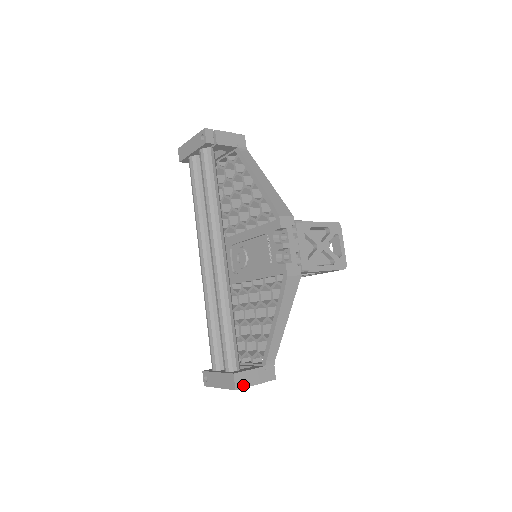
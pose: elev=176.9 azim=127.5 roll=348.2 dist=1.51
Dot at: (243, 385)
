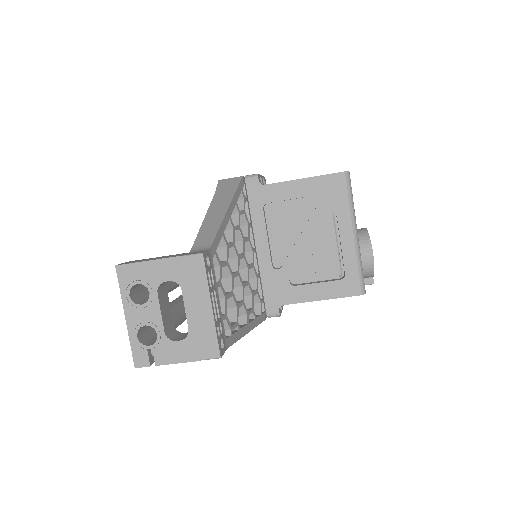
Dot at: (133, 263)
